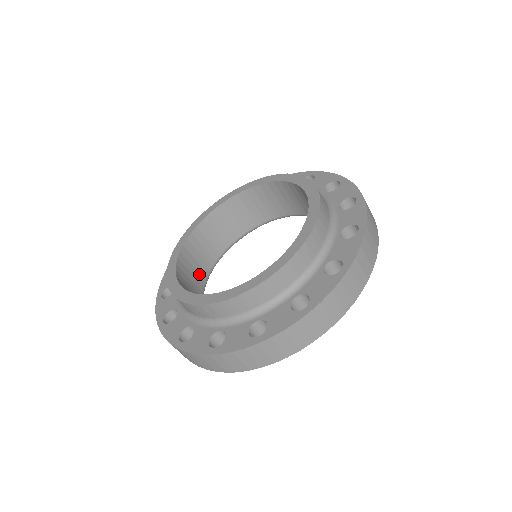
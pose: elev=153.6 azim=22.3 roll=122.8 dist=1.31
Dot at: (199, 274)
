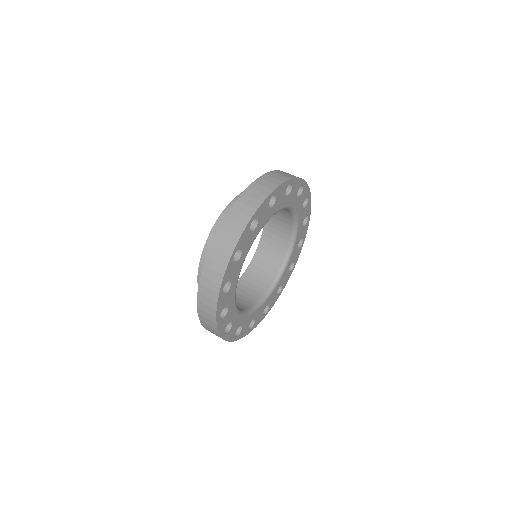
Dot at: (242, 304)
